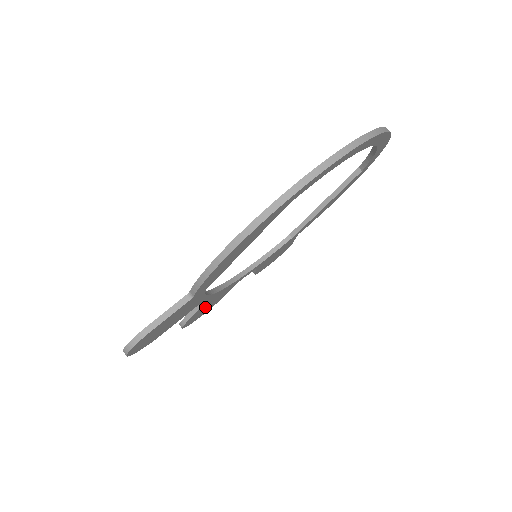
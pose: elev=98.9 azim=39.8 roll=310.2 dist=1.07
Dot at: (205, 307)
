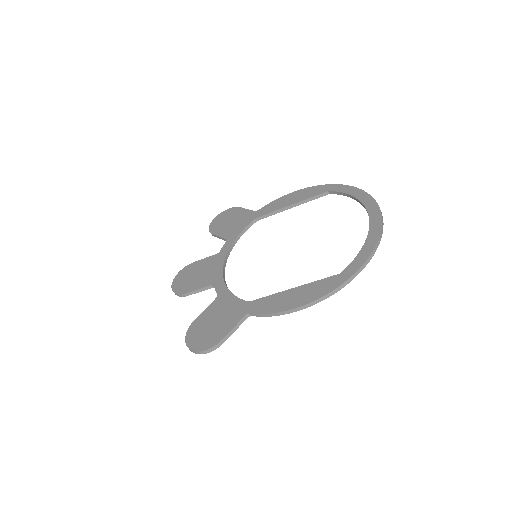
Dot at: occluded
